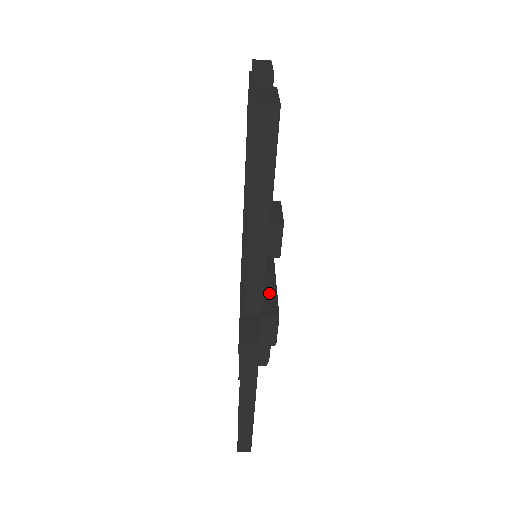
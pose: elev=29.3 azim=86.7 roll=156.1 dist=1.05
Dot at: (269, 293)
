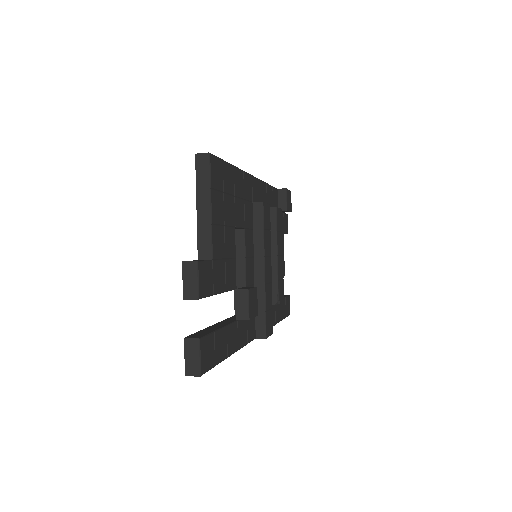
Dot at: (260, 316)
